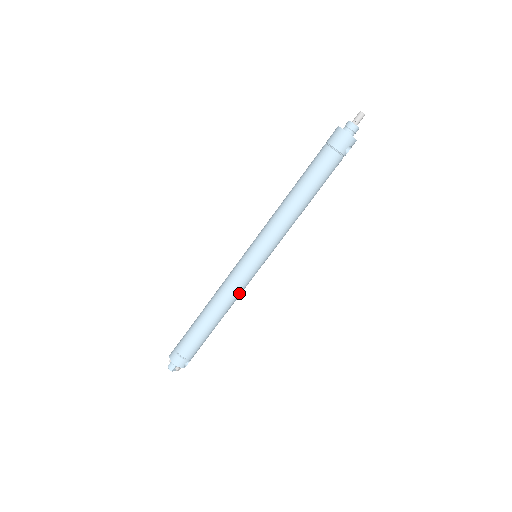
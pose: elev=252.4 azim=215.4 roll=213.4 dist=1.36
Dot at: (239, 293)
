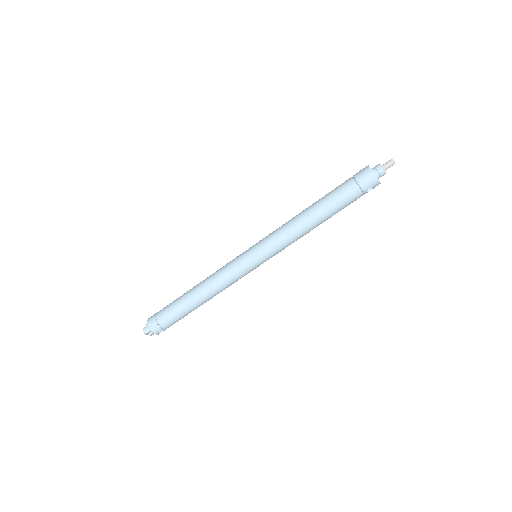
Dot at: (230, 284)
